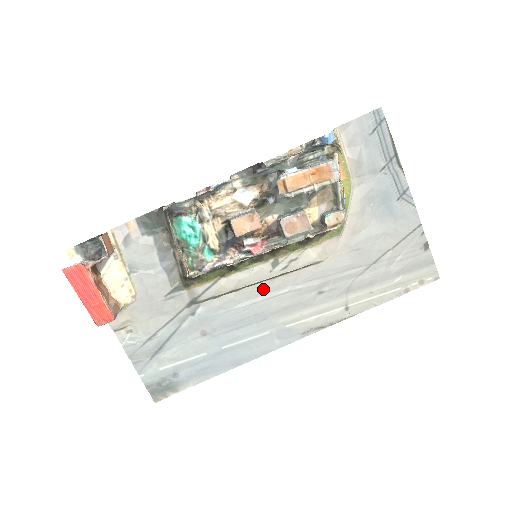
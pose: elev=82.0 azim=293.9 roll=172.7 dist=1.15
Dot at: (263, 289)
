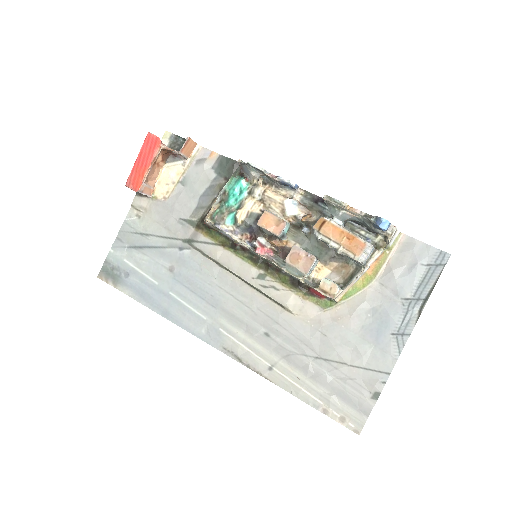
Dot at: (236, 285)
